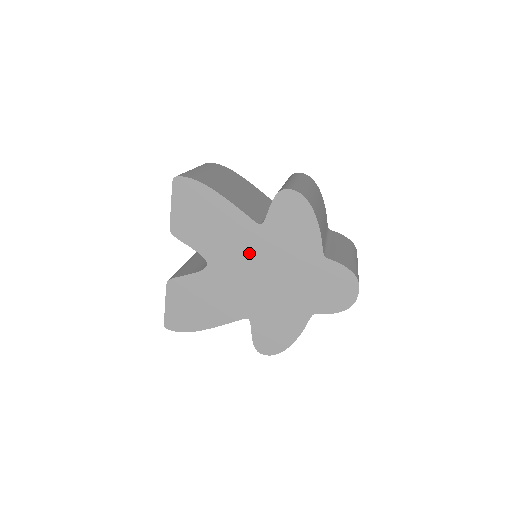
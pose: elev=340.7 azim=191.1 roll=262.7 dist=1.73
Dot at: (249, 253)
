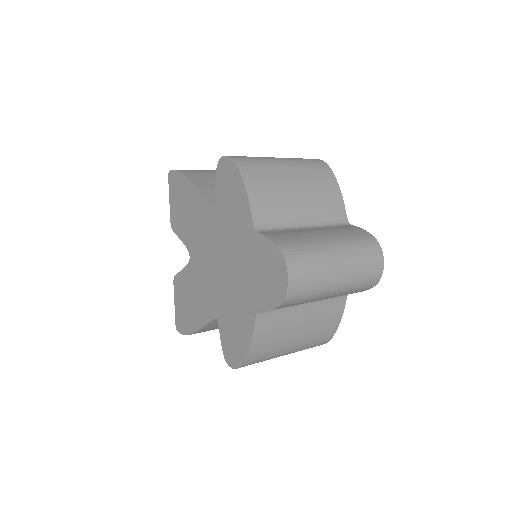
Dot at: (209, 238)
